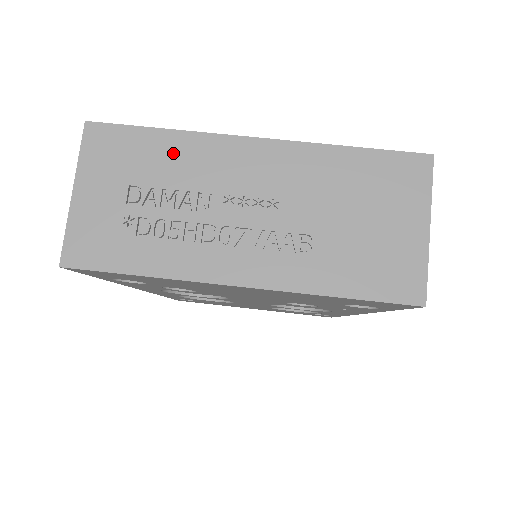
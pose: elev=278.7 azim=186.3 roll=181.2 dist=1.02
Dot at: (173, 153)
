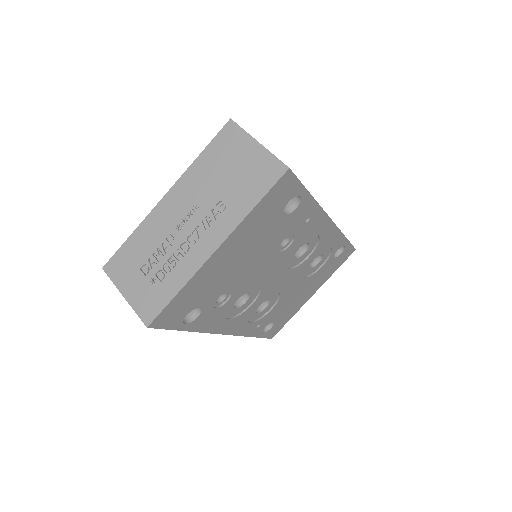
Dot at: (142, 238)
